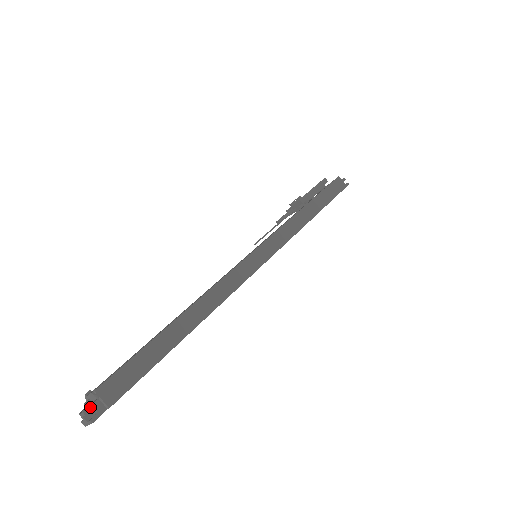
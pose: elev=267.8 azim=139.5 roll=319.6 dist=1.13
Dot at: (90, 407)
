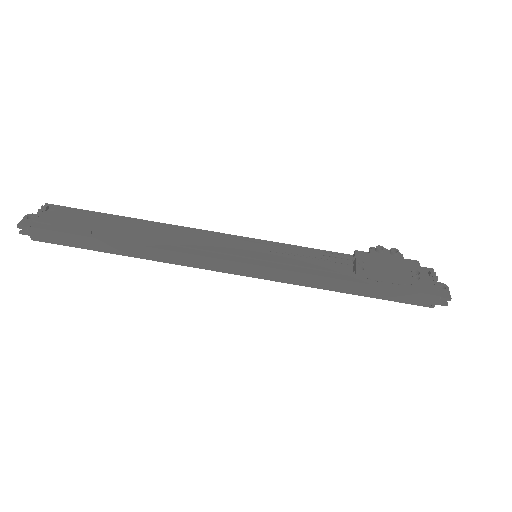
Dot at: (23, 227)
